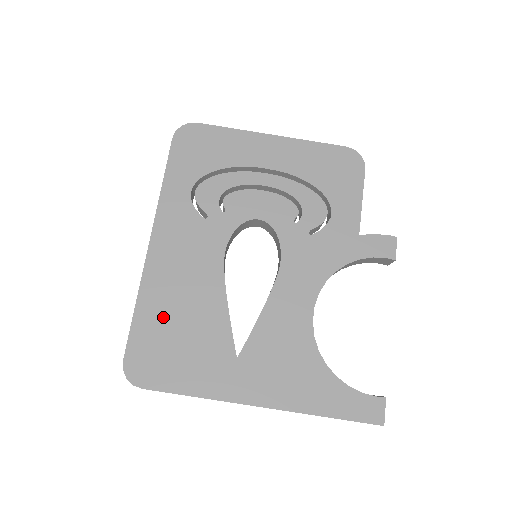
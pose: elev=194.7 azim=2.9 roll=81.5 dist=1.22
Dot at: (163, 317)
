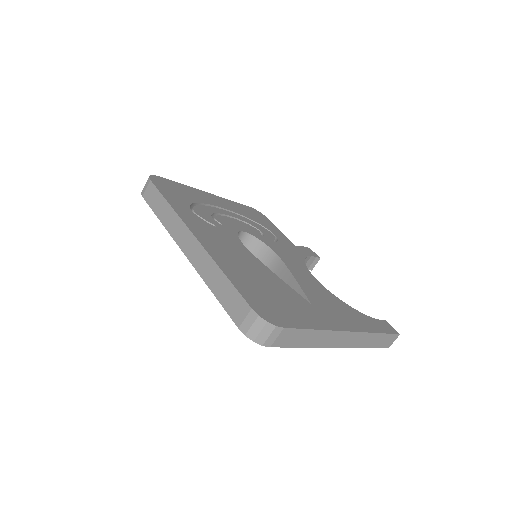
Dot at: (248, 280)
